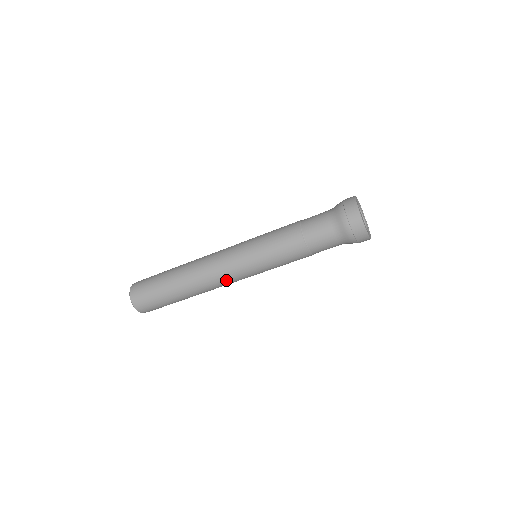
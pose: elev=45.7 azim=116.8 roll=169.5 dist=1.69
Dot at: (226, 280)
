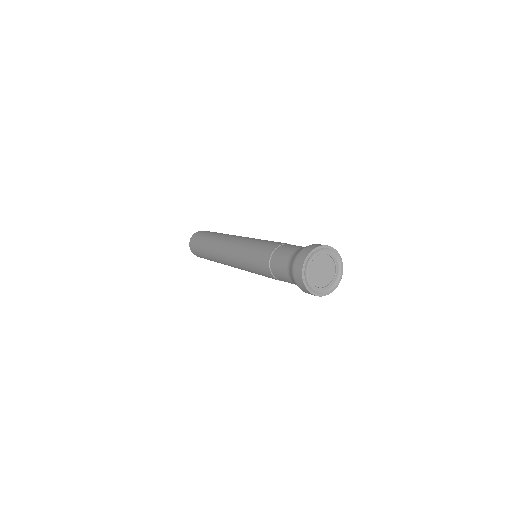
Dot at: occluded
